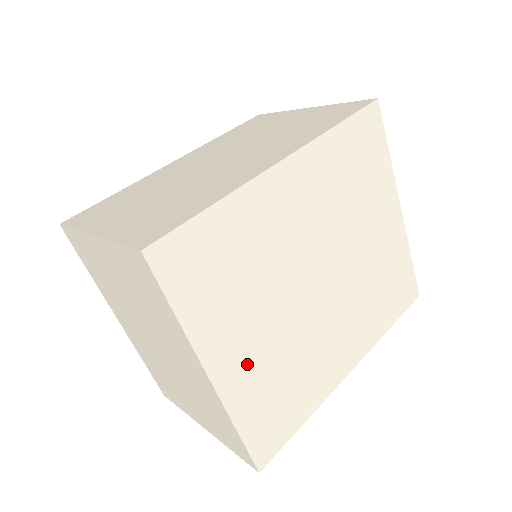
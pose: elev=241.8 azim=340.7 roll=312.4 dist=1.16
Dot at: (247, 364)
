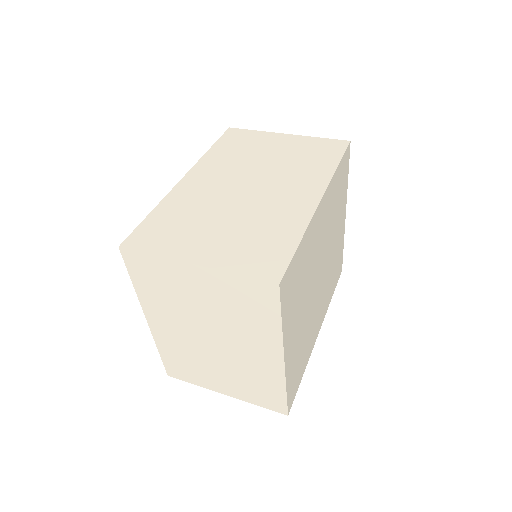
Dot at: (295, 344)
